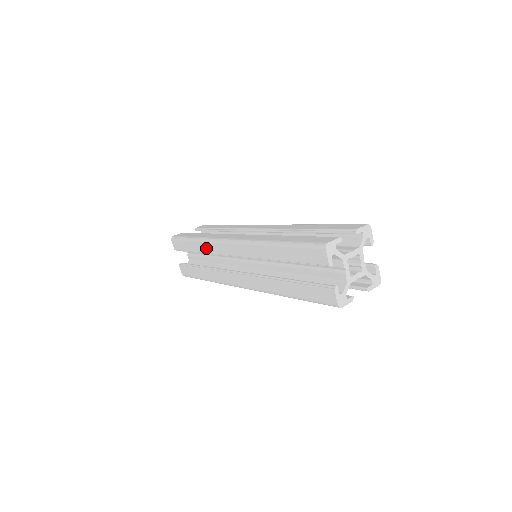
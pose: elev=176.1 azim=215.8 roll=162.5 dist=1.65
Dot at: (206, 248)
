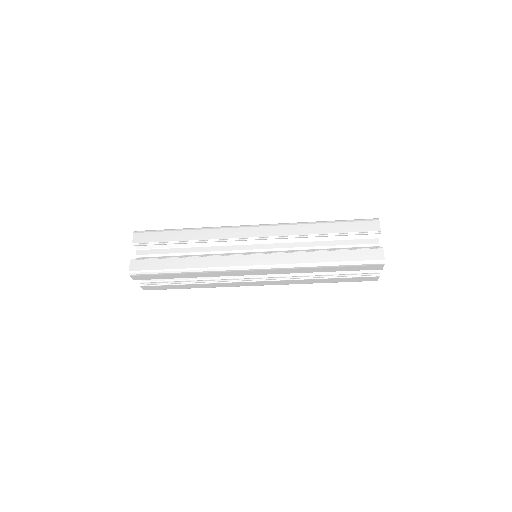
Dot at: (207, 235)
